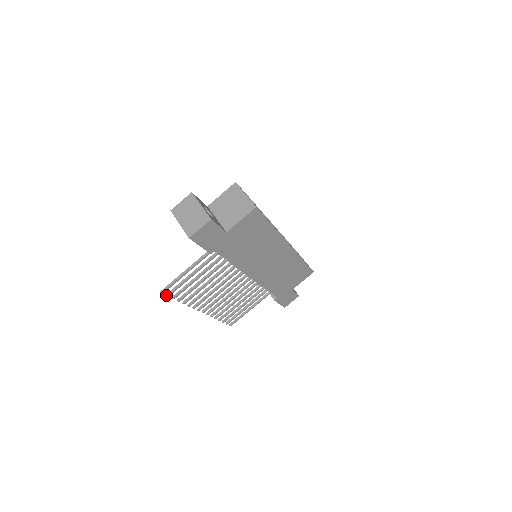
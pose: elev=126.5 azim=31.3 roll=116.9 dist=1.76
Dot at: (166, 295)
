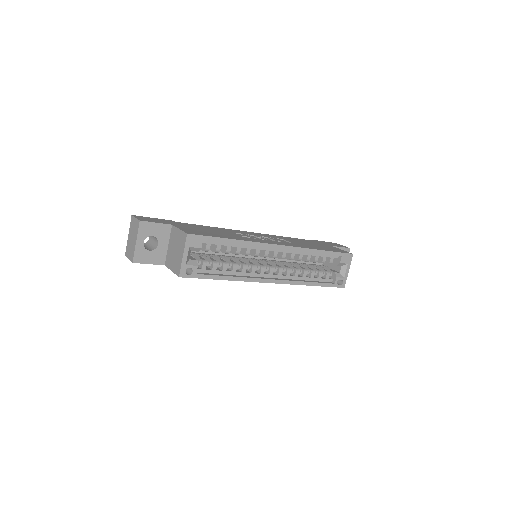
Dot at: occluded
